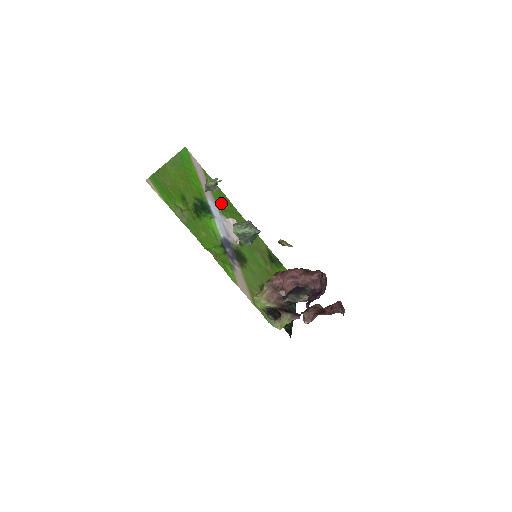
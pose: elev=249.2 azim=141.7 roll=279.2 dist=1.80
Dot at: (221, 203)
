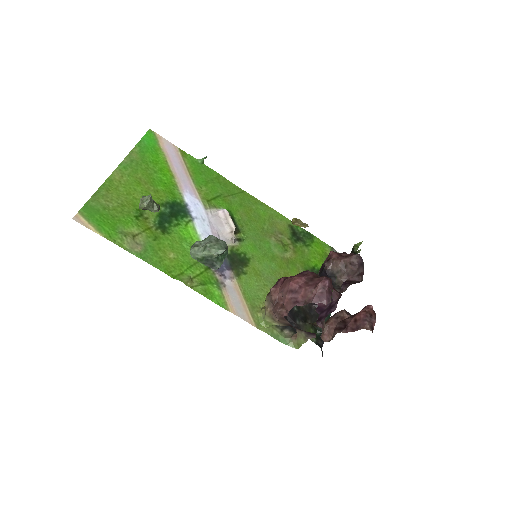
Dot at: (209, 189)
